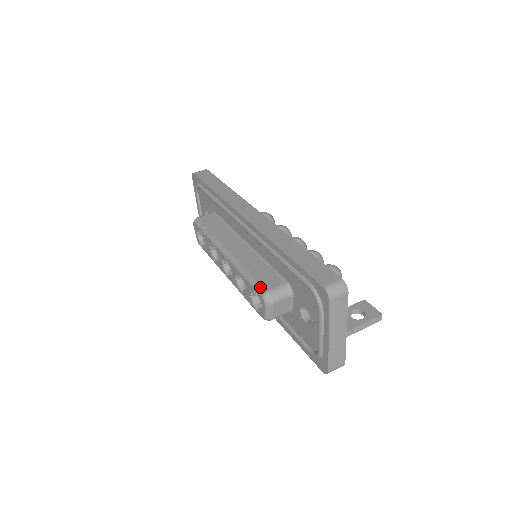
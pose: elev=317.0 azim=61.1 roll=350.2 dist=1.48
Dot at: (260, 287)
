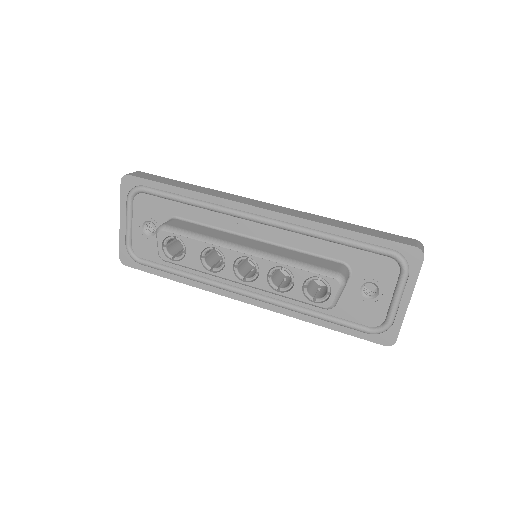
Dot at: (327, 271)
